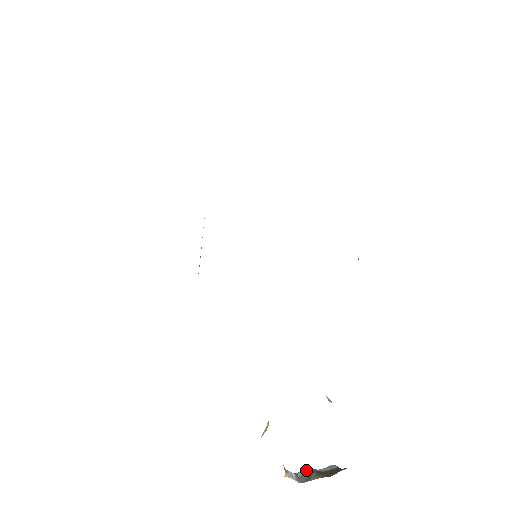
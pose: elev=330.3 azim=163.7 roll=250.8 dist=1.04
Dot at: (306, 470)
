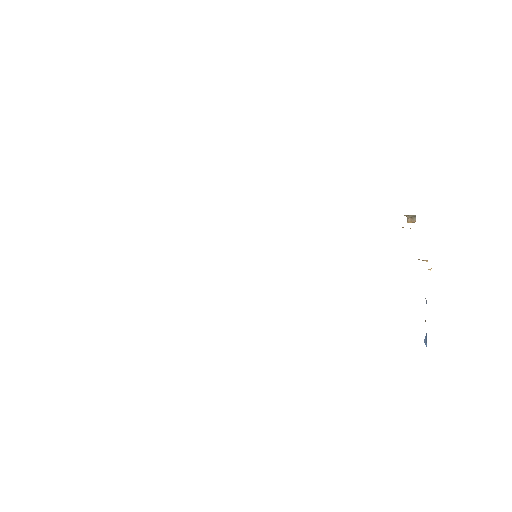
Dot at: occluded
